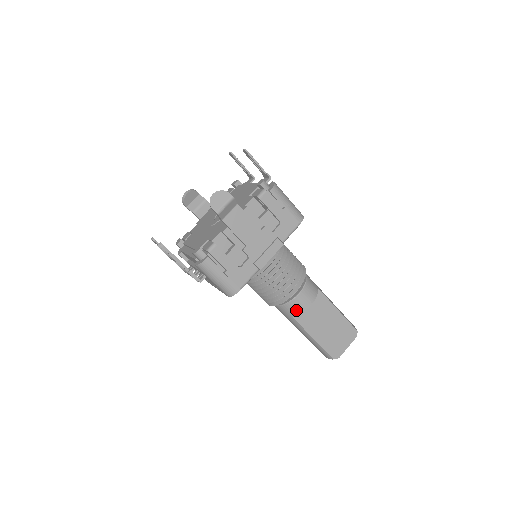
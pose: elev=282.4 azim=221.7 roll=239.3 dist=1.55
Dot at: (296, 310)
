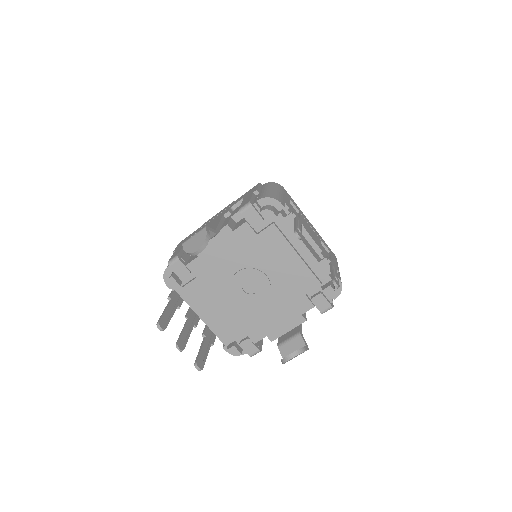
Dot at: occluded
